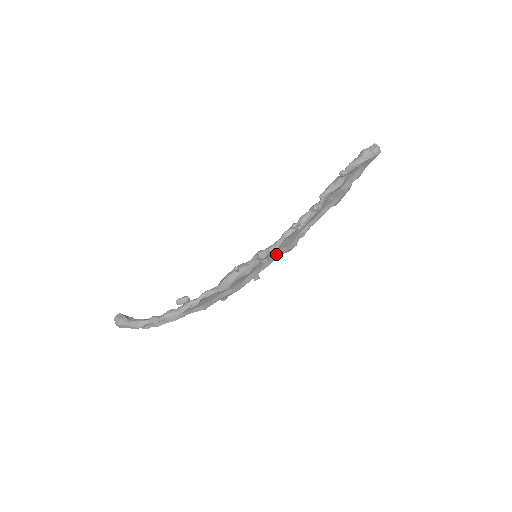
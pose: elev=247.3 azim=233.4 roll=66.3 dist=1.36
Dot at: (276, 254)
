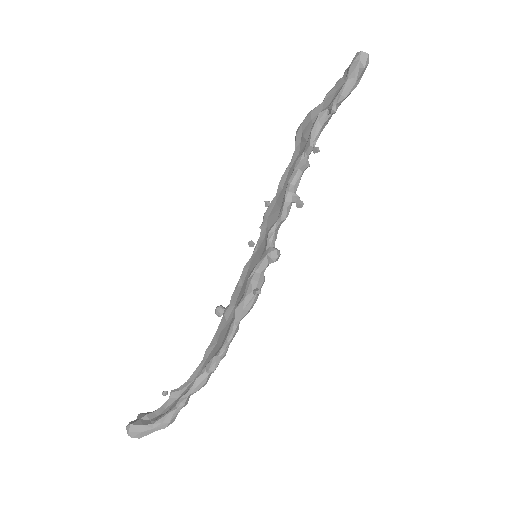
Dot at: occluded
